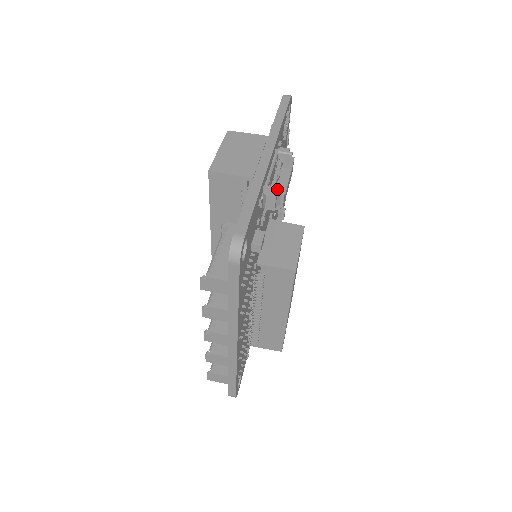
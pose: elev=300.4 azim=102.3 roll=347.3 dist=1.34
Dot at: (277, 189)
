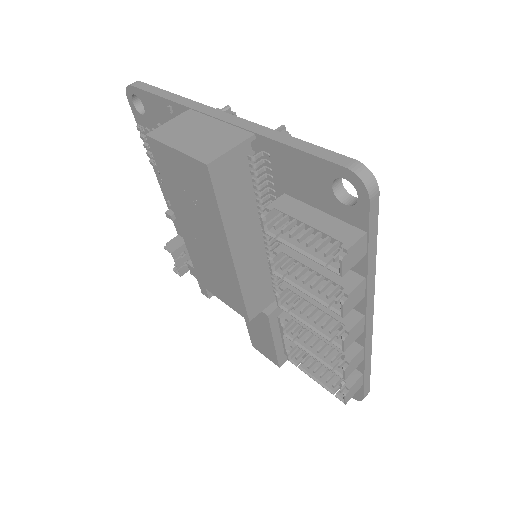
Dot at: (280, 129)
